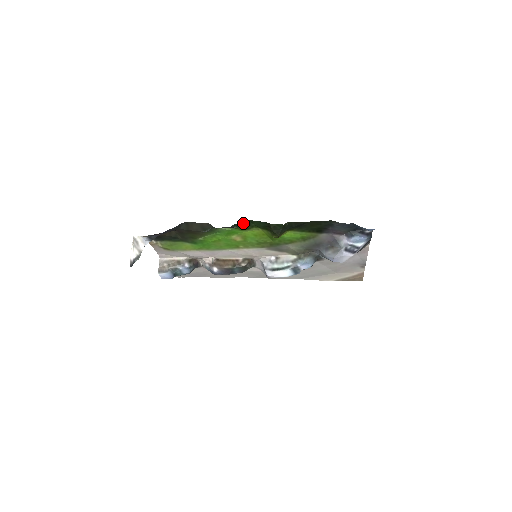
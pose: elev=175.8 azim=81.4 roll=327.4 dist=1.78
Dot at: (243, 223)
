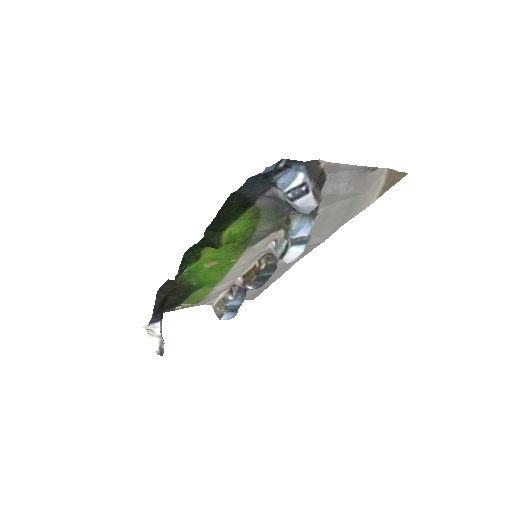
Dot at: (185, 259)
